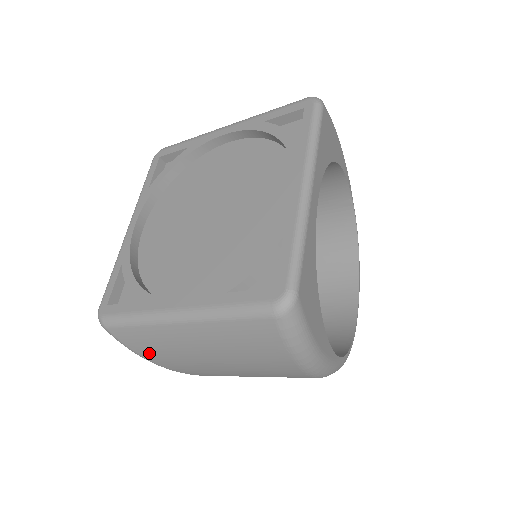
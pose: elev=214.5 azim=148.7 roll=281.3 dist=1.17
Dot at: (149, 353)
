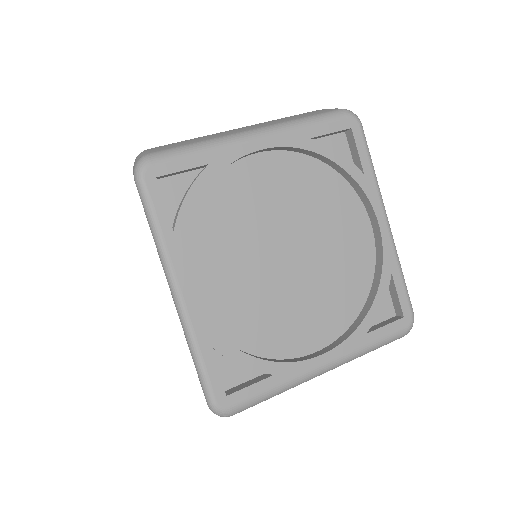
Dot at: occluded
